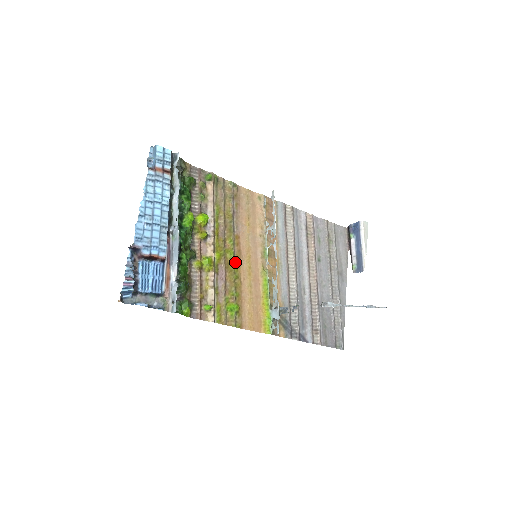
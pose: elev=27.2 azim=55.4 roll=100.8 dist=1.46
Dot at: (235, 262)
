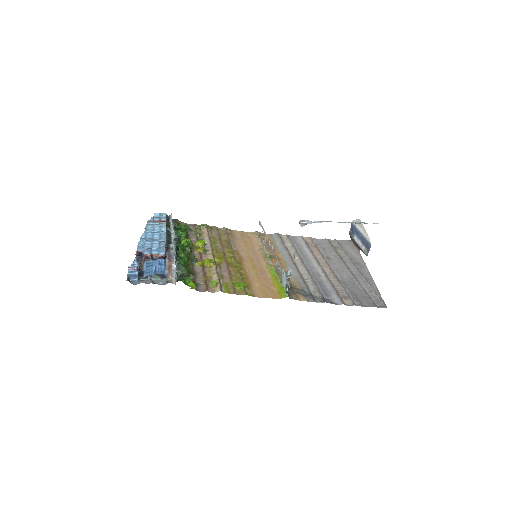
Dot at: (237, 262)
